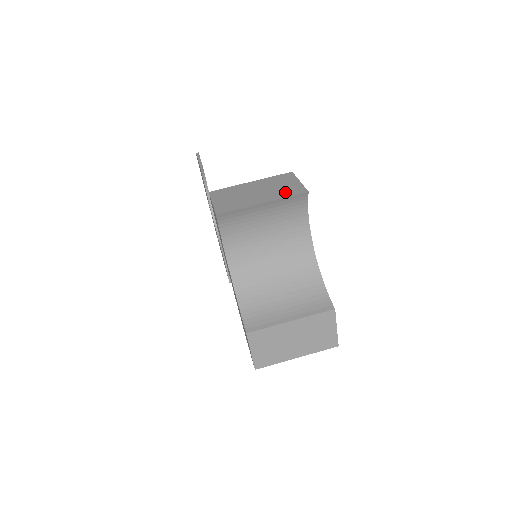
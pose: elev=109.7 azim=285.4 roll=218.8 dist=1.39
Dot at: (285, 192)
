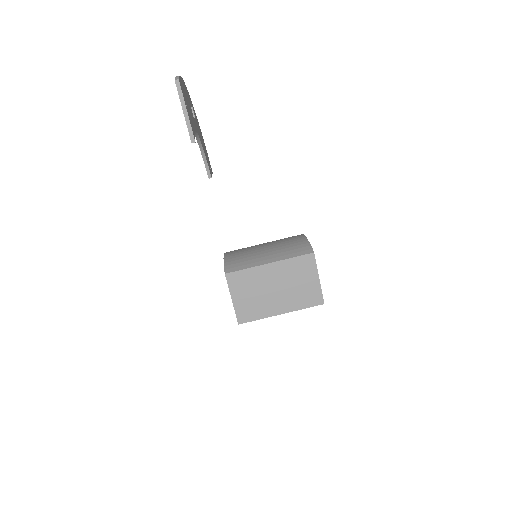
Dot at: (303, 299)
